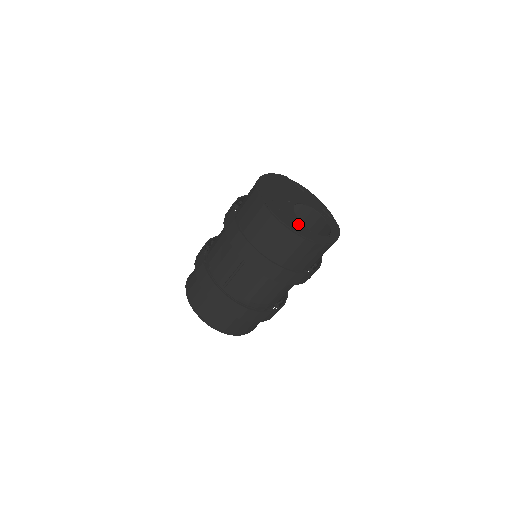
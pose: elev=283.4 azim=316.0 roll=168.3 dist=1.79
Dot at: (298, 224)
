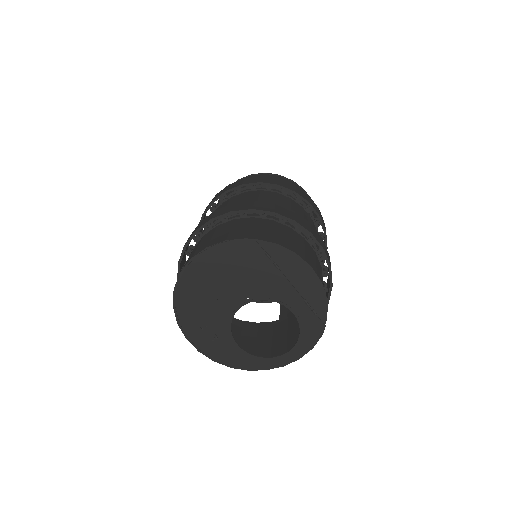
Dot at: (228, 347)
